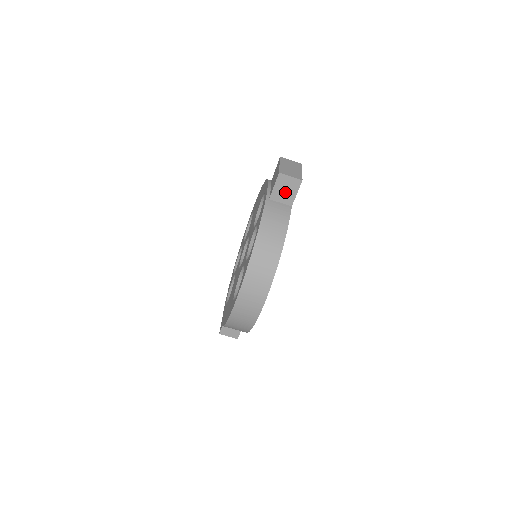
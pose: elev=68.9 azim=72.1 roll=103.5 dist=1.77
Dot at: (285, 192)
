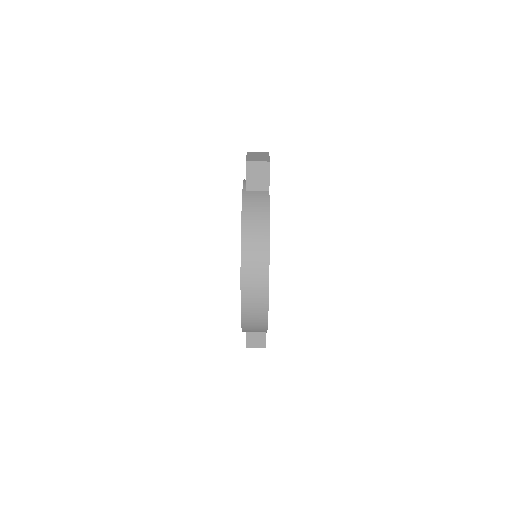
Dot at: (258, 179)
